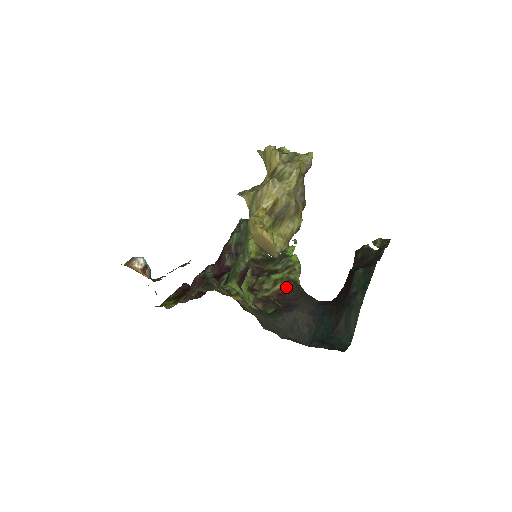
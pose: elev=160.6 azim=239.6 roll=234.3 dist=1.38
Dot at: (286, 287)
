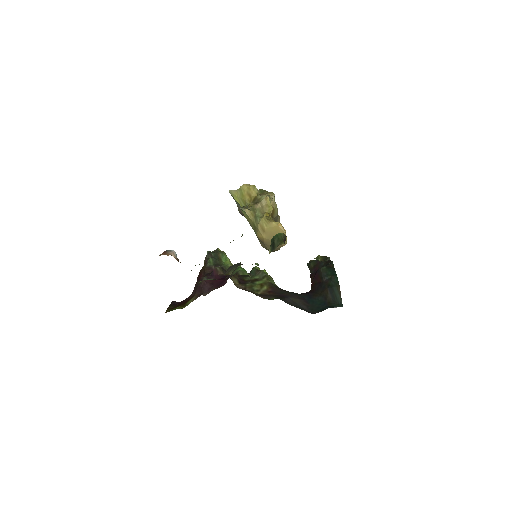
Dot at: (271, 287)
